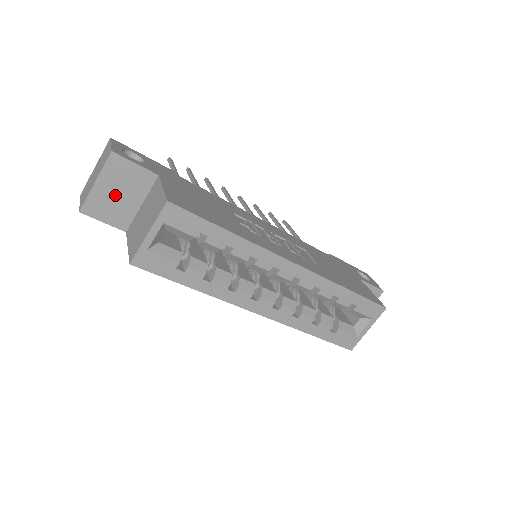
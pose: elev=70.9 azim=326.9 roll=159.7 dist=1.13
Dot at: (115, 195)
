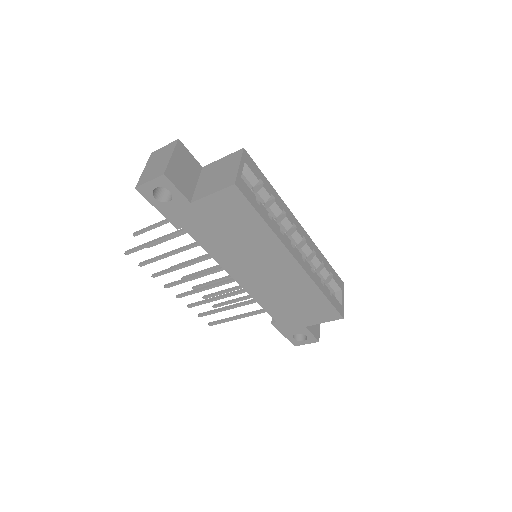
Dot at: (182, 170)
